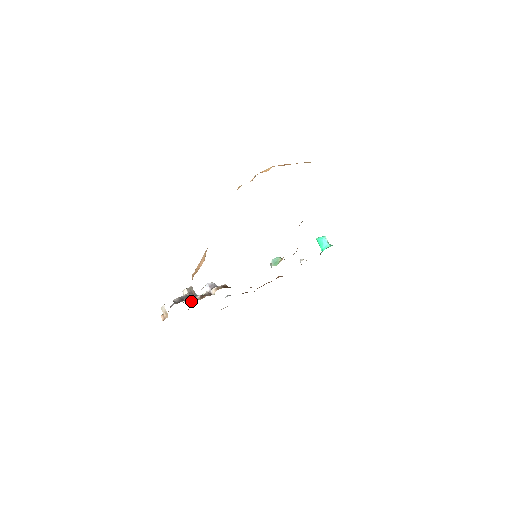
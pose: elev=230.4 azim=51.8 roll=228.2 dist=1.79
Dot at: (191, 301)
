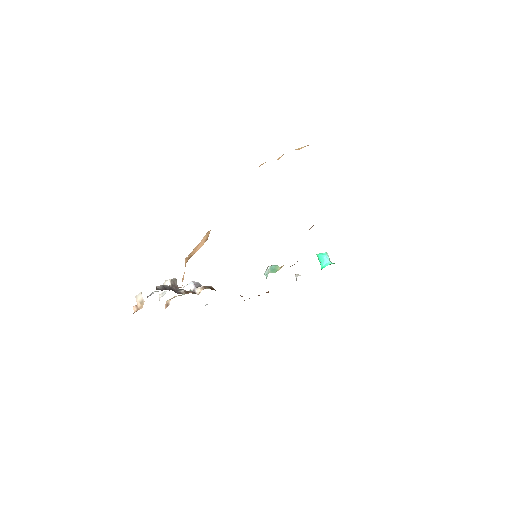
Dot at: (168, 300)
